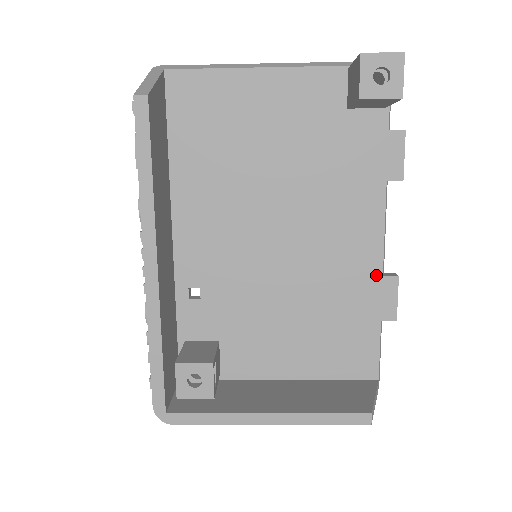
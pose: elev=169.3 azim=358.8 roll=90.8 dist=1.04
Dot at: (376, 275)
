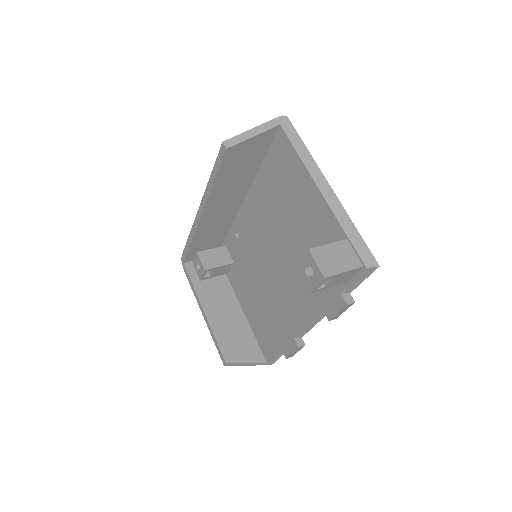
Dot at: (292, 333)
